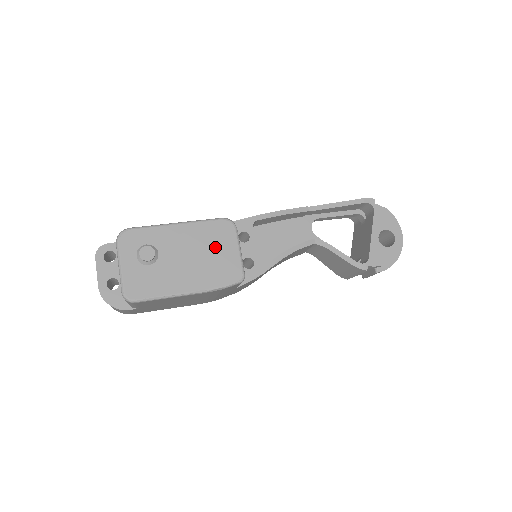
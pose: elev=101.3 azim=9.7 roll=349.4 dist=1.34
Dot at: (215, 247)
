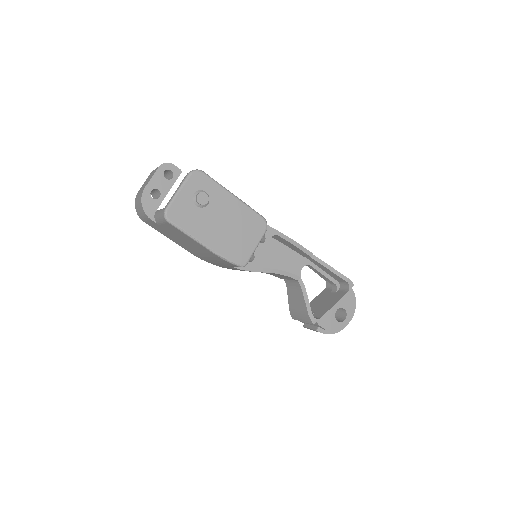
Dot at: (244, 231)
